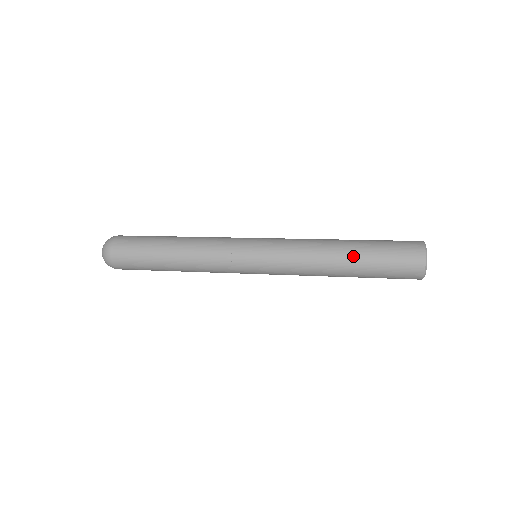
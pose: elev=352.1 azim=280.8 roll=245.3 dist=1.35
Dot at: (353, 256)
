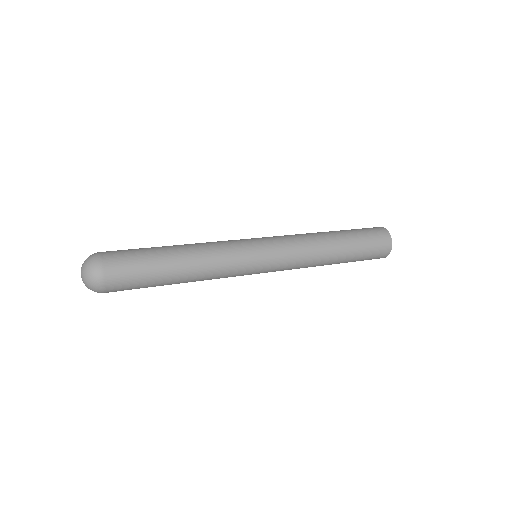
Dot at: (344, 255)
